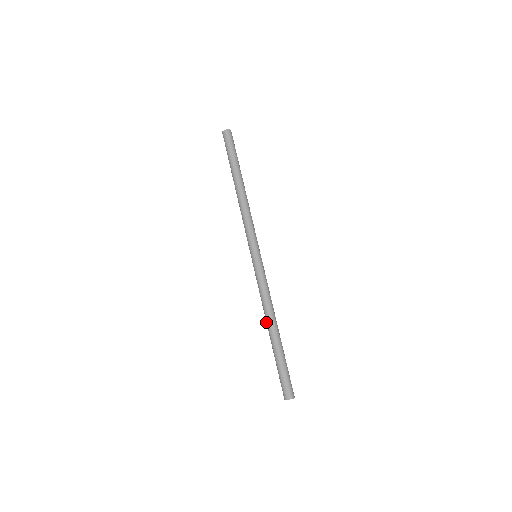
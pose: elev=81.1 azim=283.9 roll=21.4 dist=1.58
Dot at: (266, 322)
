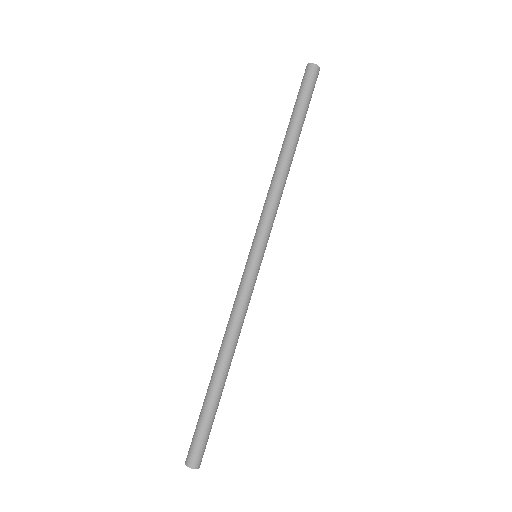
Dot at: (219, 350)
